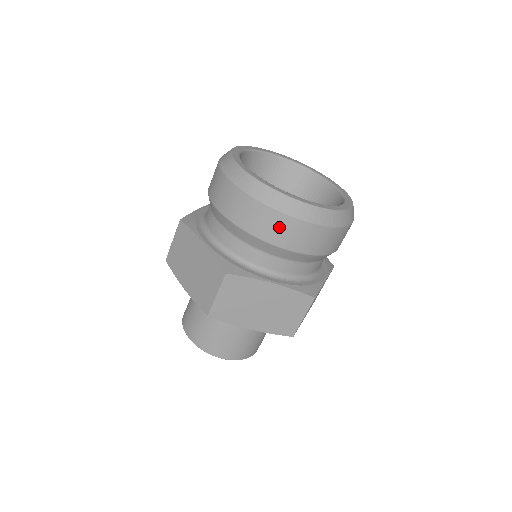
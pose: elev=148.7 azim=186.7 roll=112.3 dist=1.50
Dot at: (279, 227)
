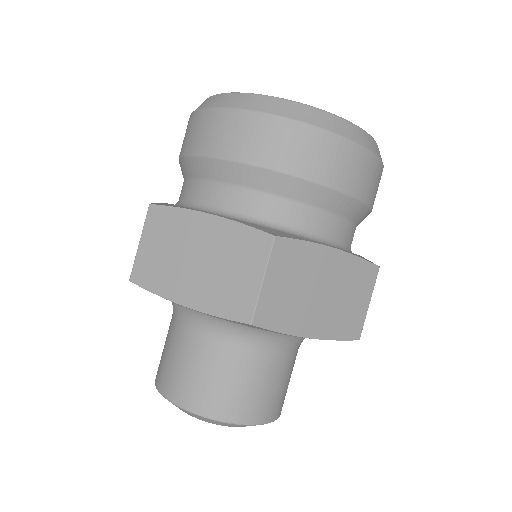
Dot at: (215, 129)
